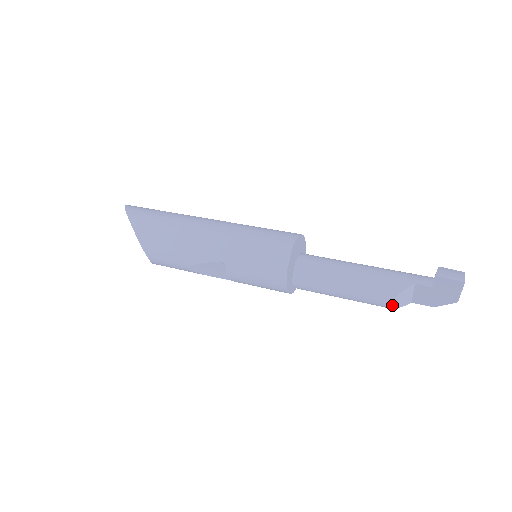
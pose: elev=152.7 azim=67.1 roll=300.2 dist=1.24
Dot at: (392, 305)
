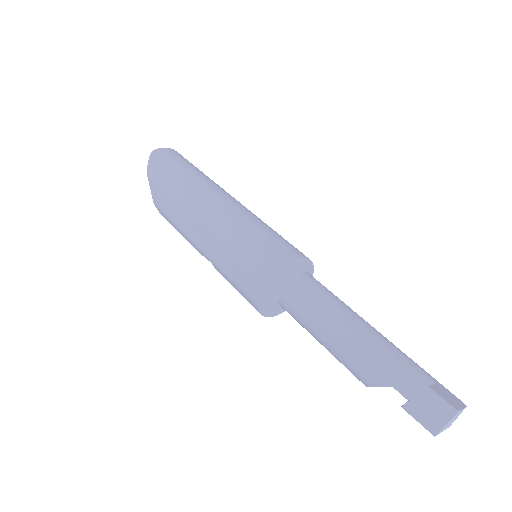
Dot at: occluded
